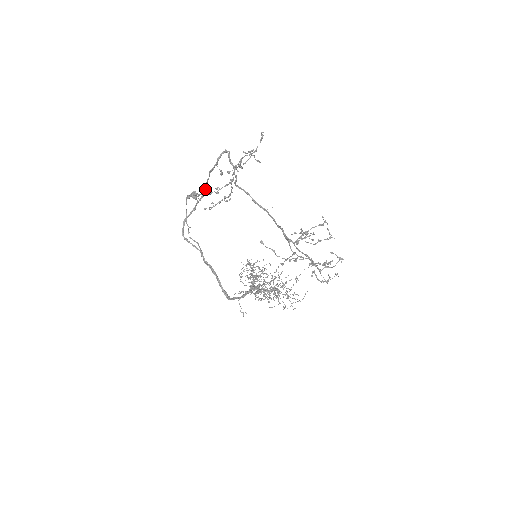
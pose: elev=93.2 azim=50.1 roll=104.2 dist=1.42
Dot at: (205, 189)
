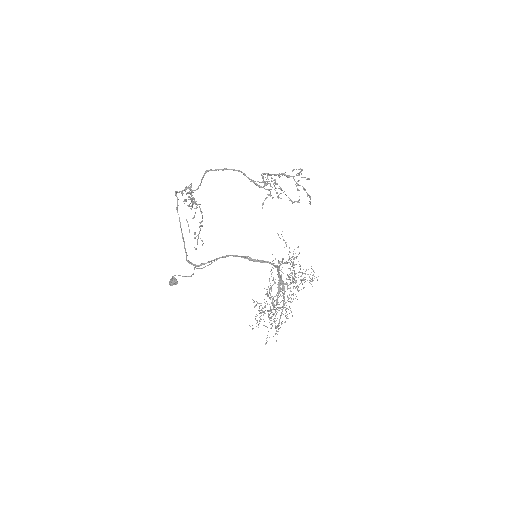
Dot at: (182, 233)
